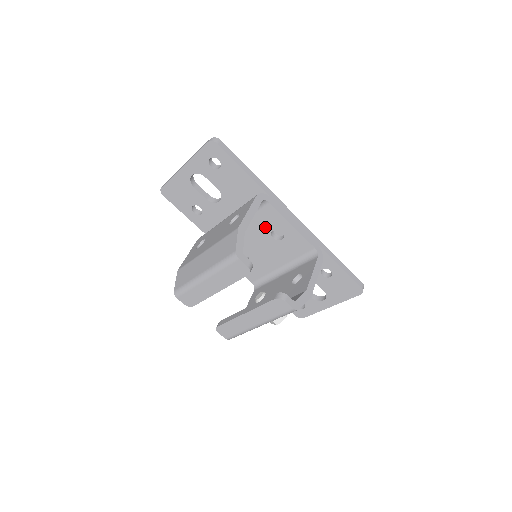
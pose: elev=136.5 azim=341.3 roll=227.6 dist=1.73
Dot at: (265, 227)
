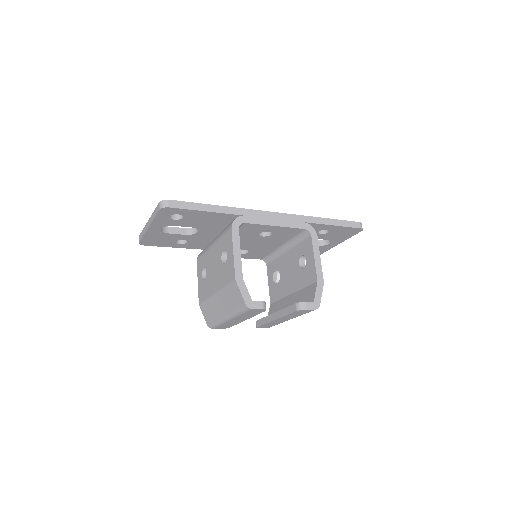
Dot at: (251, 234)
